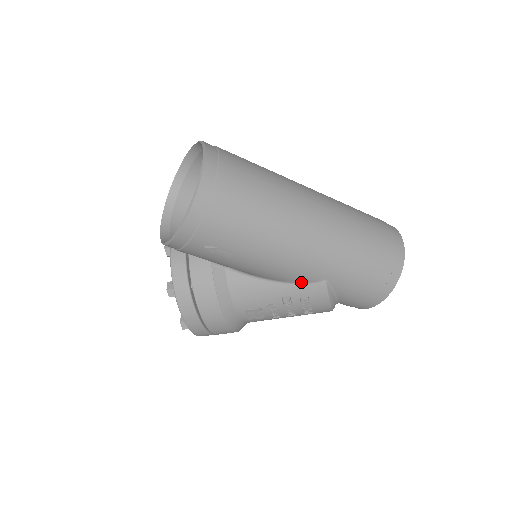
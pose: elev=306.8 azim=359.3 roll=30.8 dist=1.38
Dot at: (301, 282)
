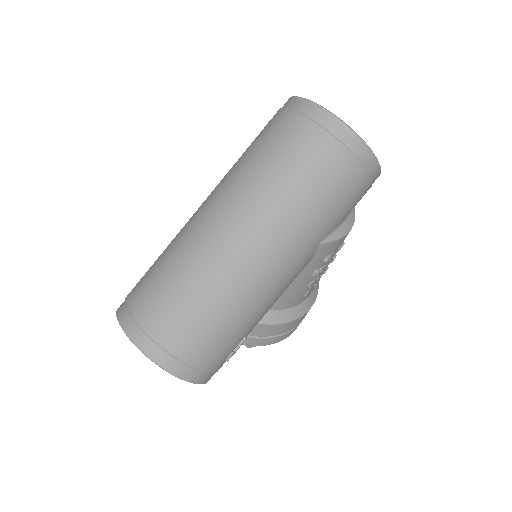
Dot at: (307, 263)
